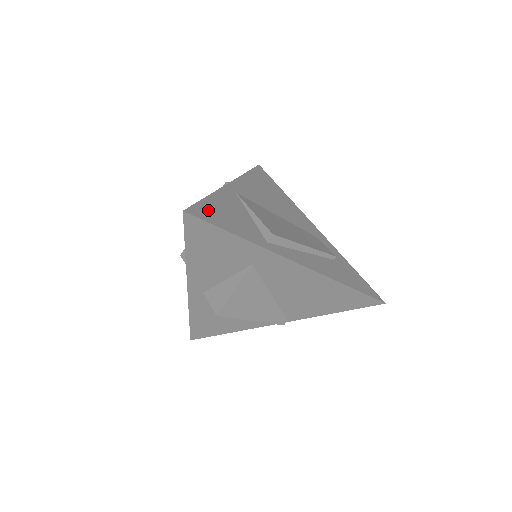
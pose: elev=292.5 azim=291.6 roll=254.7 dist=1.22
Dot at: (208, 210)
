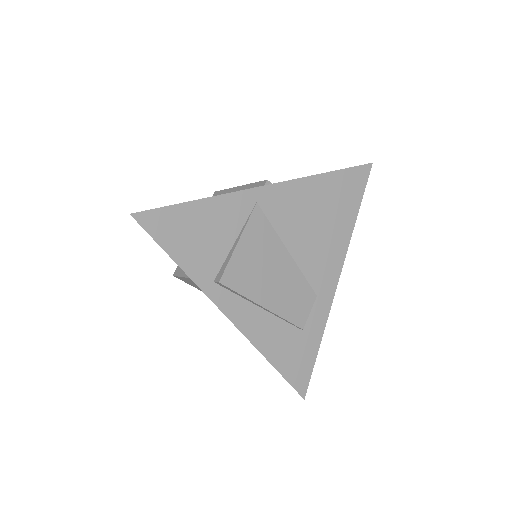
Dot at: (172, 220)
